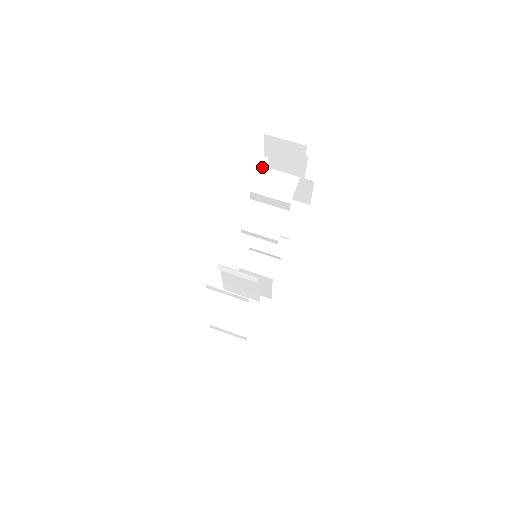
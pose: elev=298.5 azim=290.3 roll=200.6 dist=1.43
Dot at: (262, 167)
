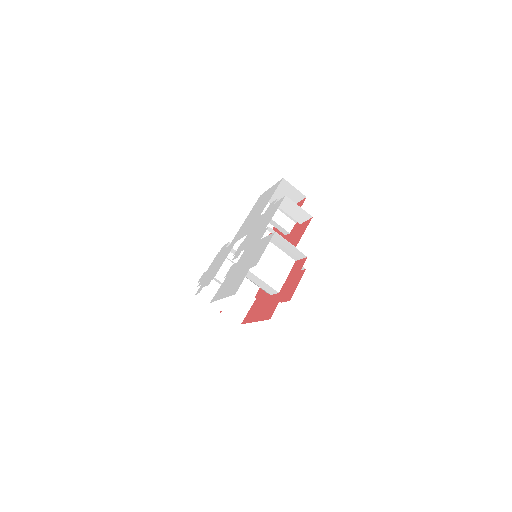
Dot at: (248, 271)
